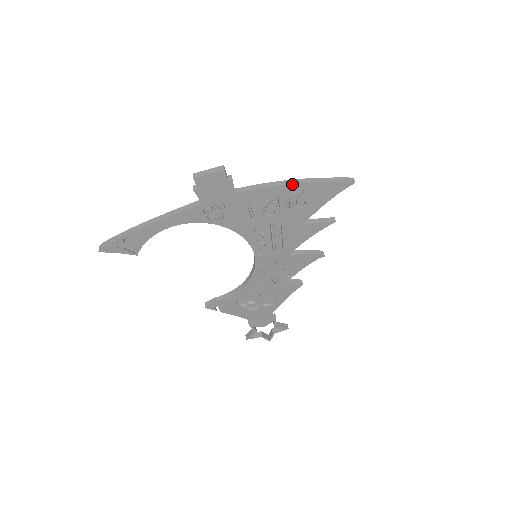
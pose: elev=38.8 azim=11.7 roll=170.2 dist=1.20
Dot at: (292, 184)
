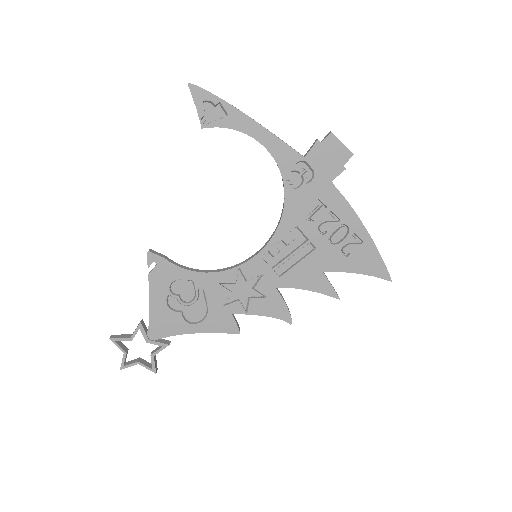
Dot at: occluded
